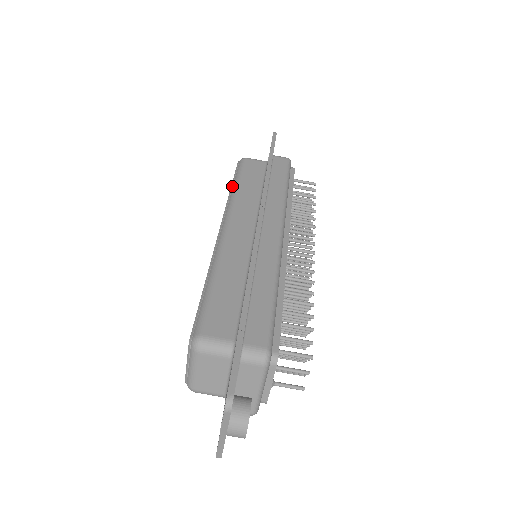
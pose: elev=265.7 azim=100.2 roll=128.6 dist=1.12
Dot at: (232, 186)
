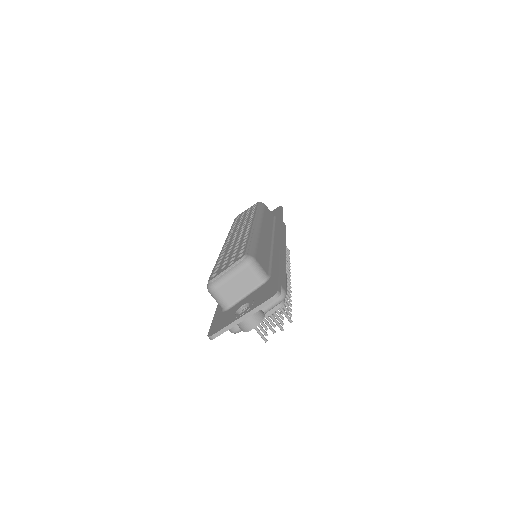
Dot at: (258, 210)
